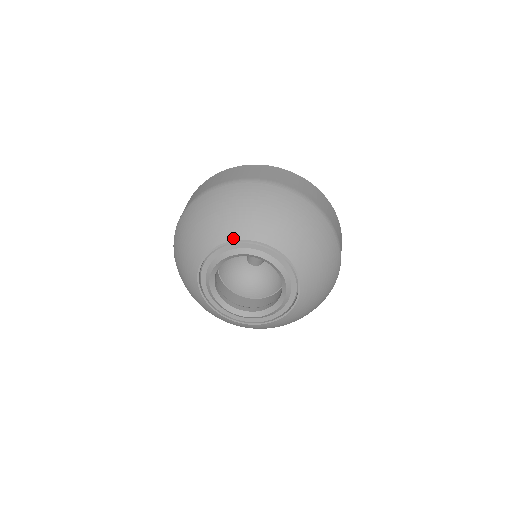
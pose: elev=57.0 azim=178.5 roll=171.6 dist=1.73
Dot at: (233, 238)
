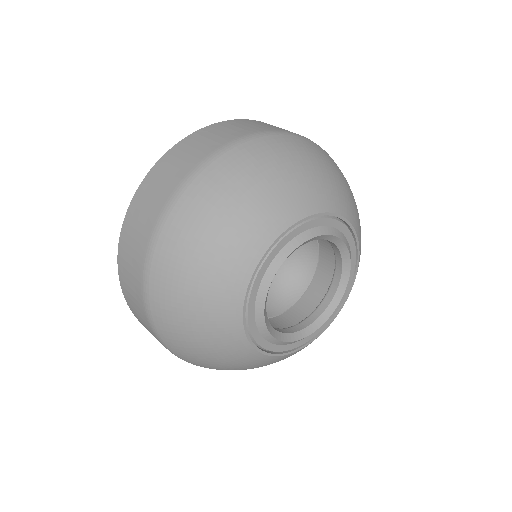
Dot at: (271, 239)
